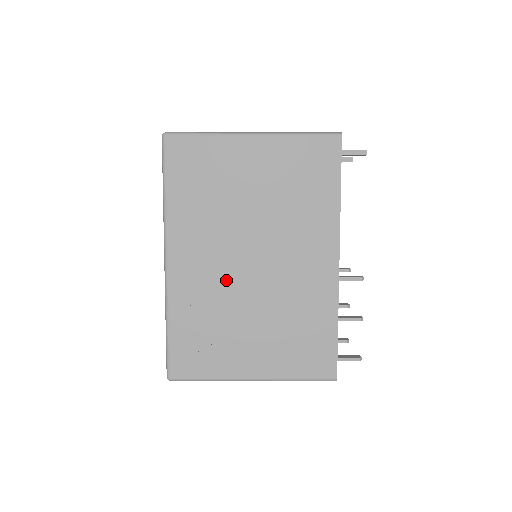
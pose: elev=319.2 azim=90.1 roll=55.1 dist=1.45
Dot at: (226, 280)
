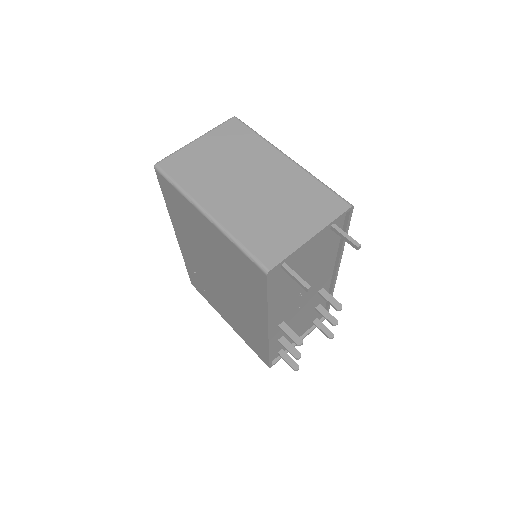
Dot at: (207, 275)
